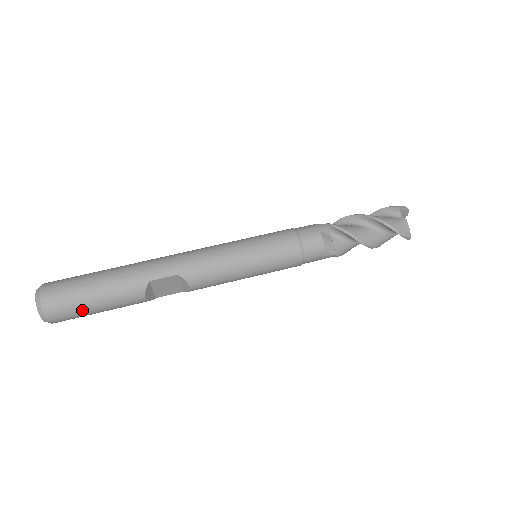
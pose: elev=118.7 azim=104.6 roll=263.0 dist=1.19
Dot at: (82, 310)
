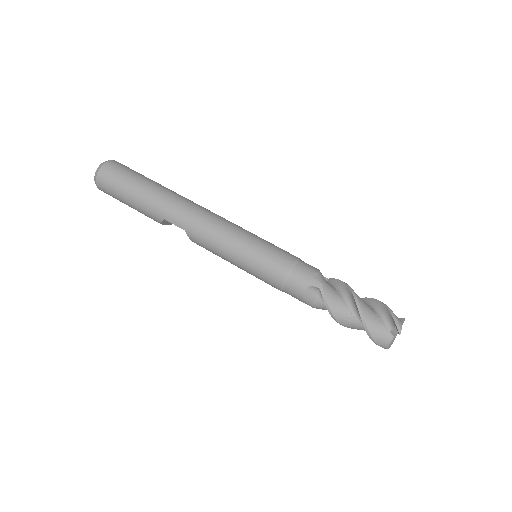
Dot at: (120, 201)
